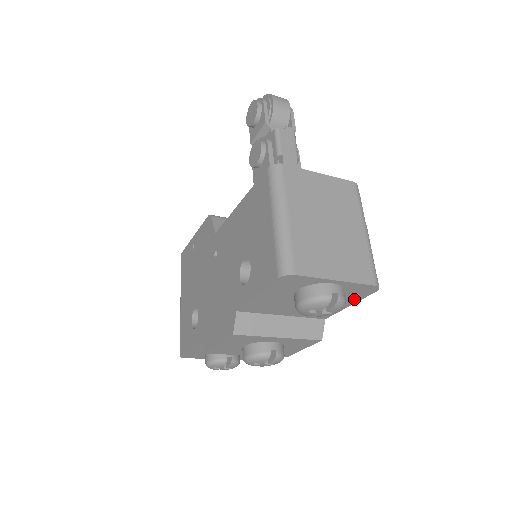
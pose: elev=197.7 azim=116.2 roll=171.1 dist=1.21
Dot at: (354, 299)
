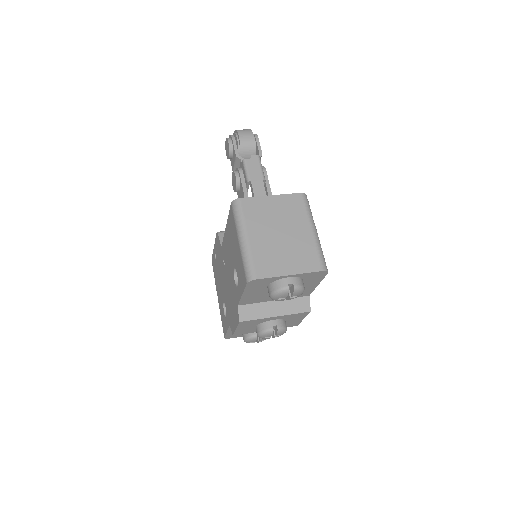
Dot at: (317, 281)
